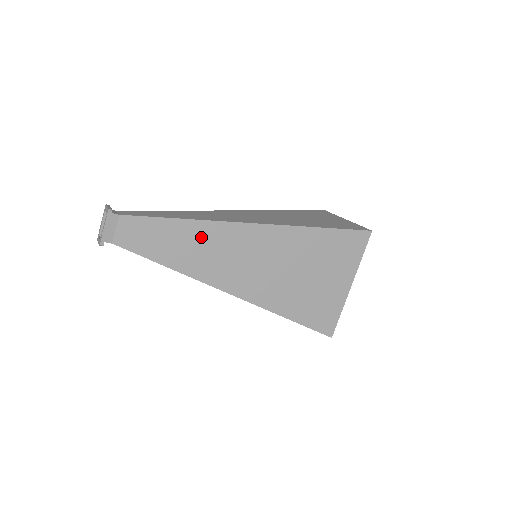
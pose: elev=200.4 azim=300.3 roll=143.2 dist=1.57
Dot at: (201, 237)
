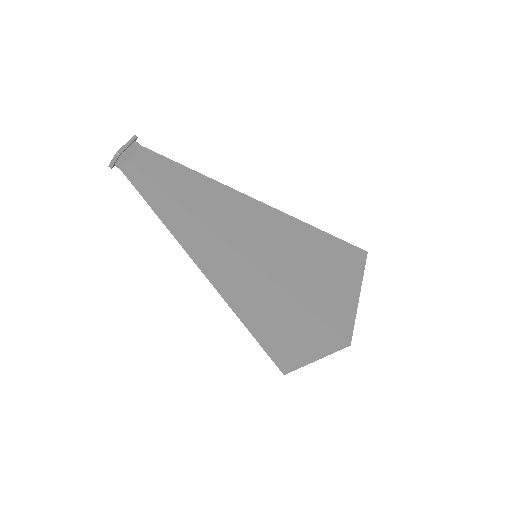
Dot at: (212, 192)
